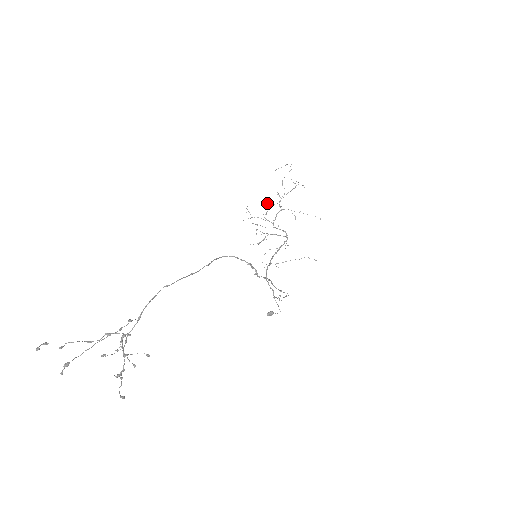
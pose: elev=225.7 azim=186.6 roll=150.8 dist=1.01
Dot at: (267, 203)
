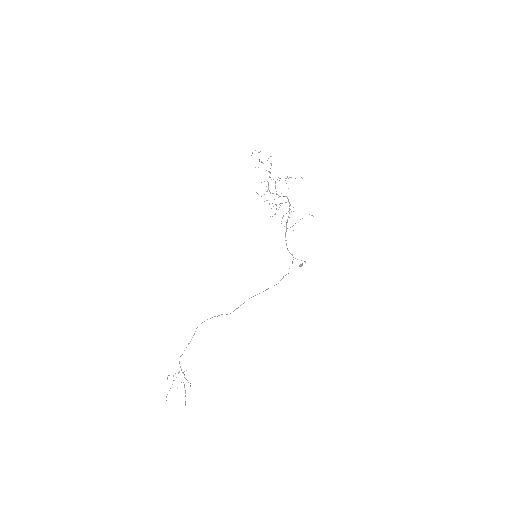
Dot at: (264, 181)
